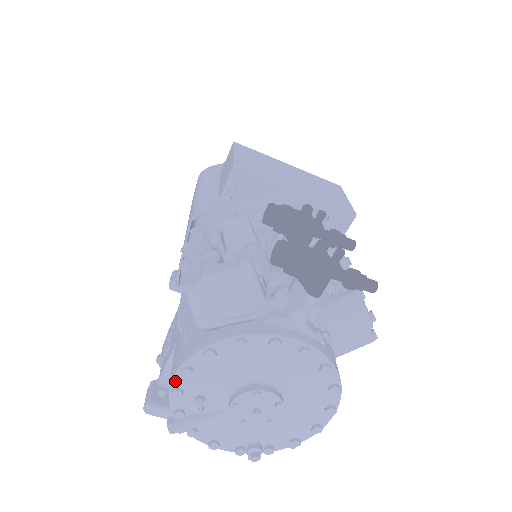
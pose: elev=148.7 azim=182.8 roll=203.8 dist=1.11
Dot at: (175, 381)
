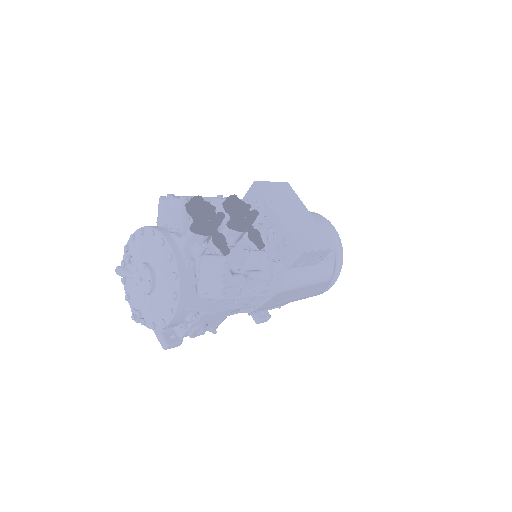
Dot at: (129, 241)
